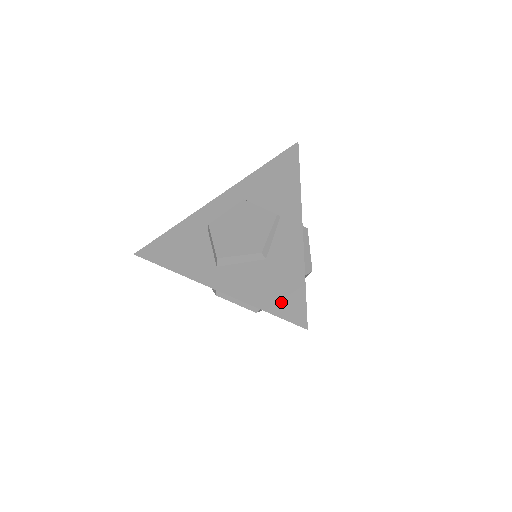
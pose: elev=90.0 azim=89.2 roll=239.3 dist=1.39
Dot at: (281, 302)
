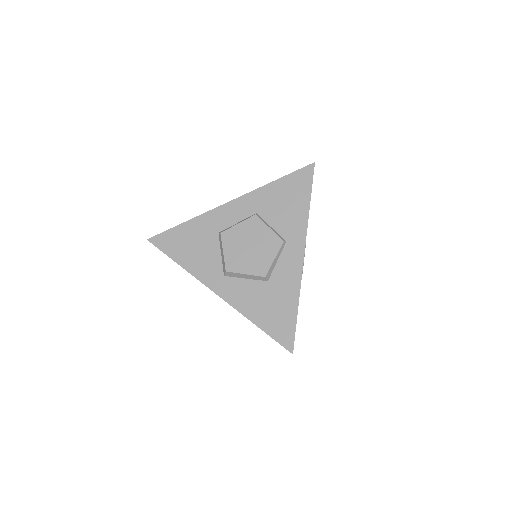
Dot at: (275, 325)
